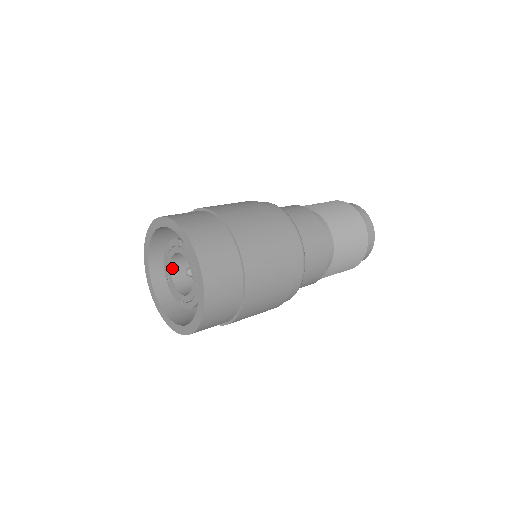
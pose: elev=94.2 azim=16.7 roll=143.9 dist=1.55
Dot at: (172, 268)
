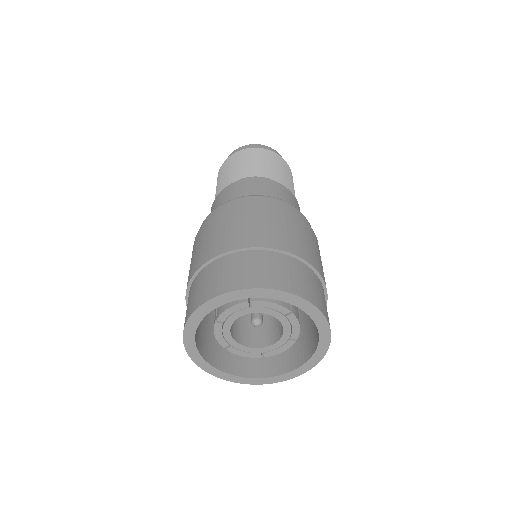
Dot at: (238, 315)
